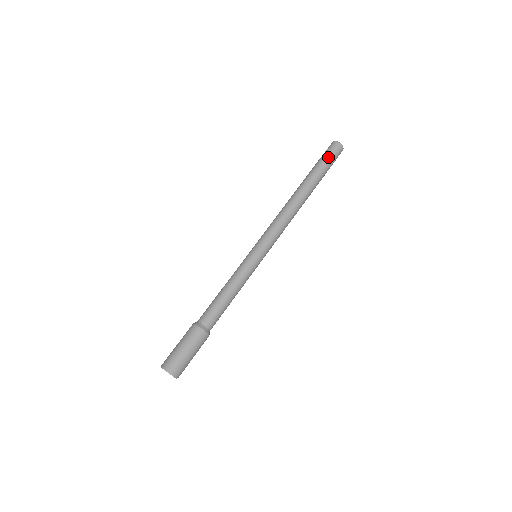
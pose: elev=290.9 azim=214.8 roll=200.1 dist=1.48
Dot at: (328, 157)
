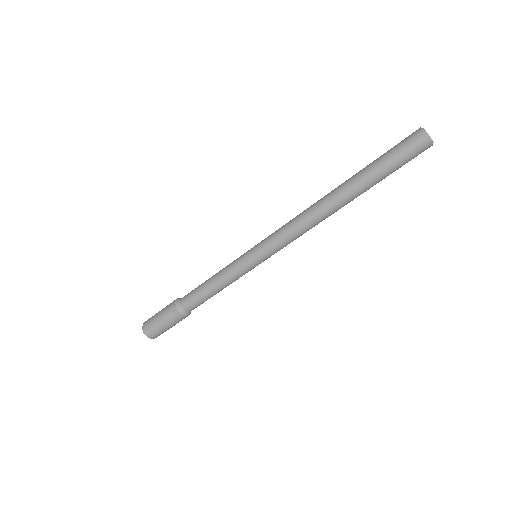
Dot at: (395, 155)
